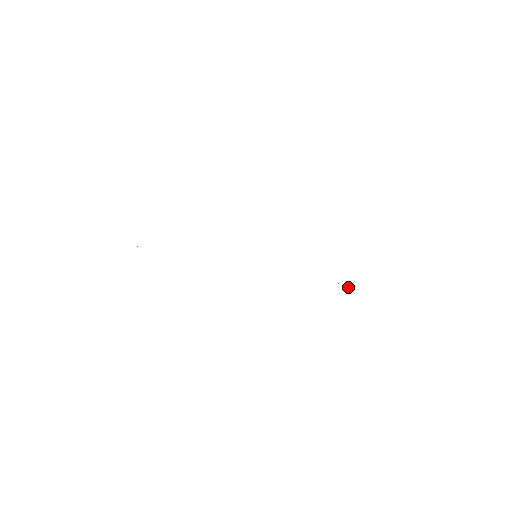
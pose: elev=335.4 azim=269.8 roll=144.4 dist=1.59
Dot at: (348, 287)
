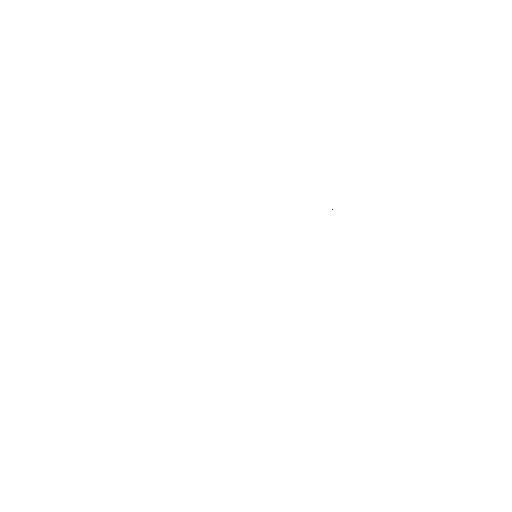
Dot at: occluded
